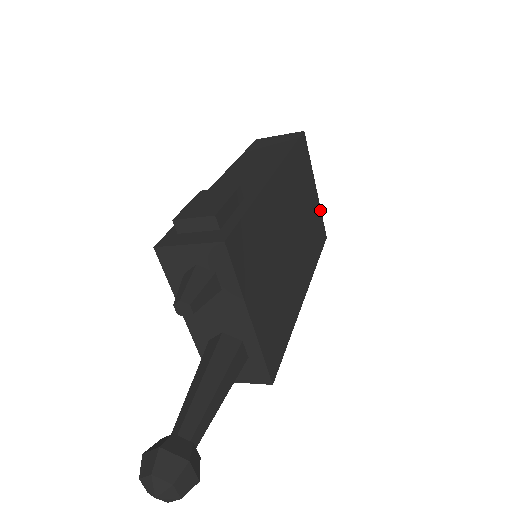
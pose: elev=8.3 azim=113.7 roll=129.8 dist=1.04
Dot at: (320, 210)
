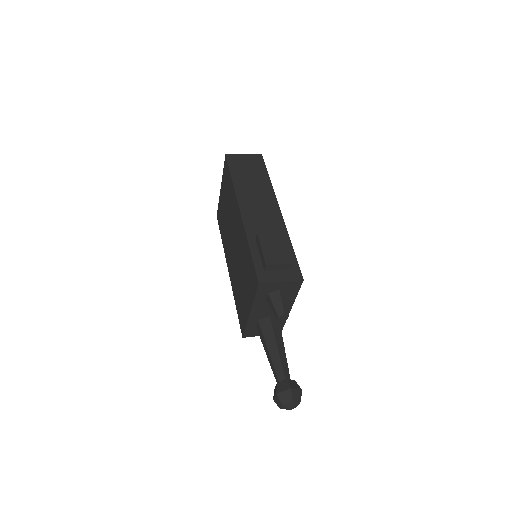
Dot at: occluded
